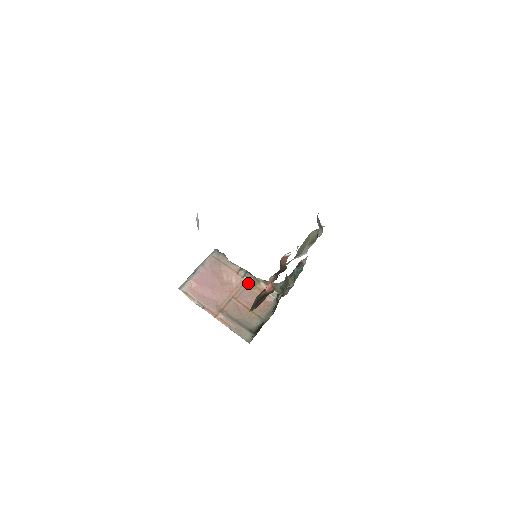
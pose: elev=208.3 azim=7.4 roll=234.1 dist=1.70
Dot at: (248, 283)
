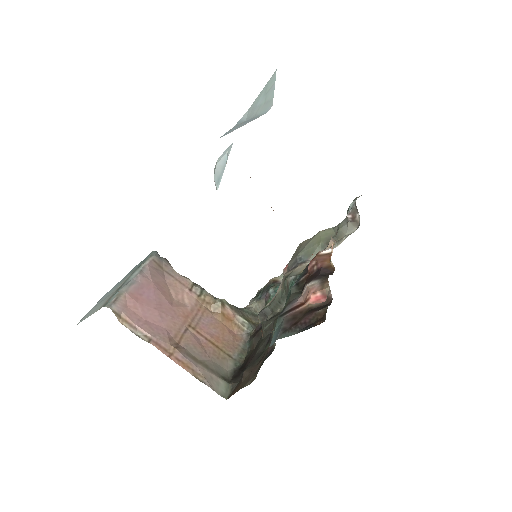
Dot at: (206, 305)
